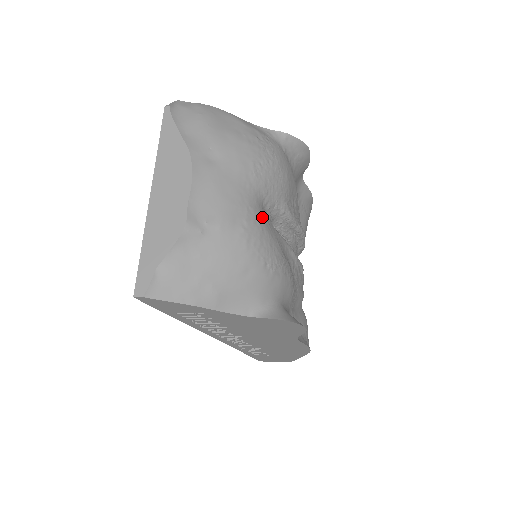
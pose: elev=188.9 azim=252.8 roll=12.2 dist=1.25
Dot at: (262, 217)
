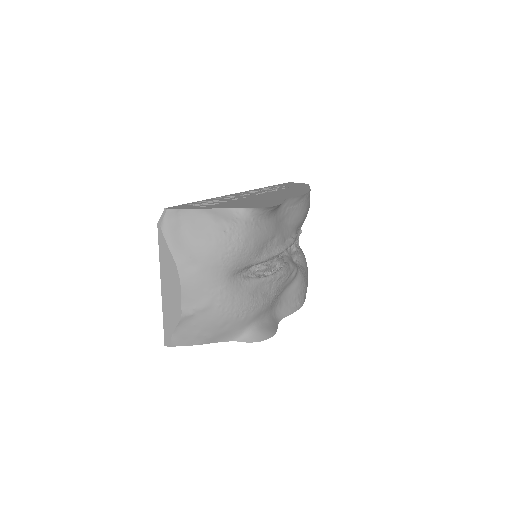
Dot at: (233, 288)
